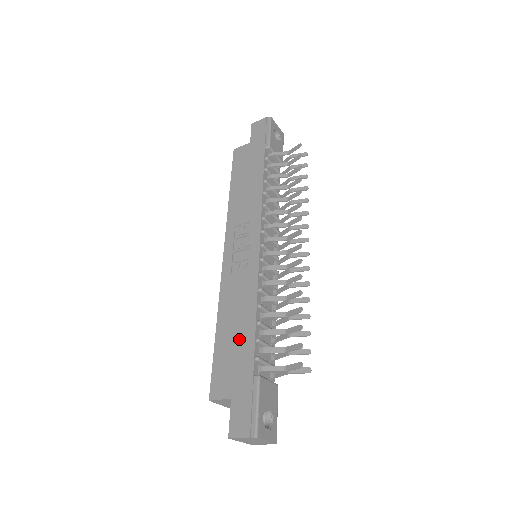
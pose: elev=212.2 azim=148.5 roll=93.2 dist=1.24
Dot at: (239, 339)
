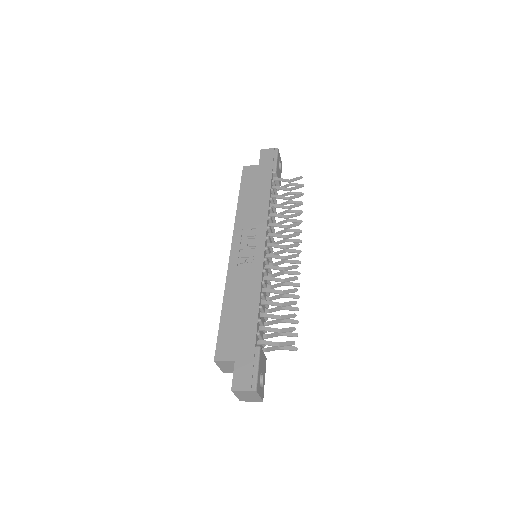
Dot at: (244, 317)
